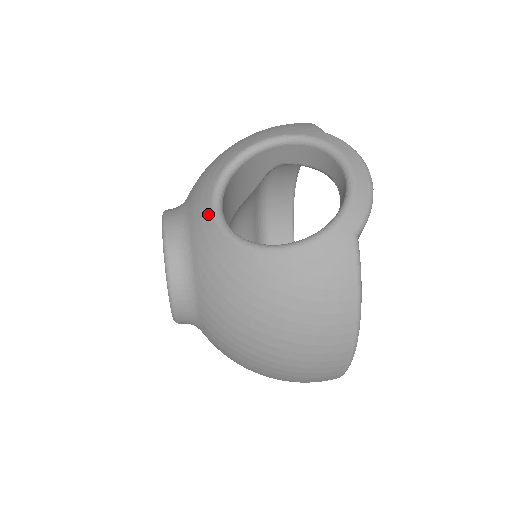
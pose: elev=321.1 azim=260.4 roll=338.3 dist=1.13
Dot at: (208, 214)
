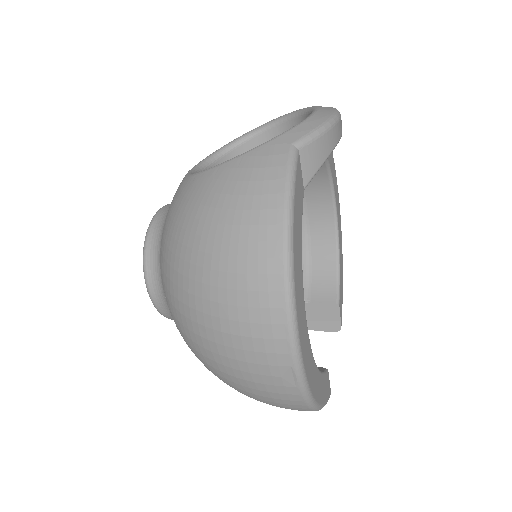
Dot at: occluded
